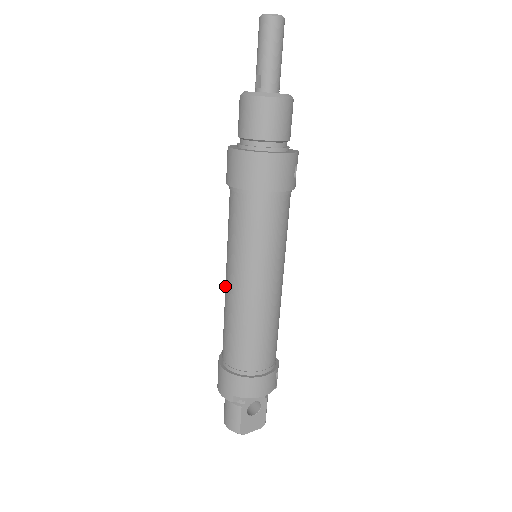
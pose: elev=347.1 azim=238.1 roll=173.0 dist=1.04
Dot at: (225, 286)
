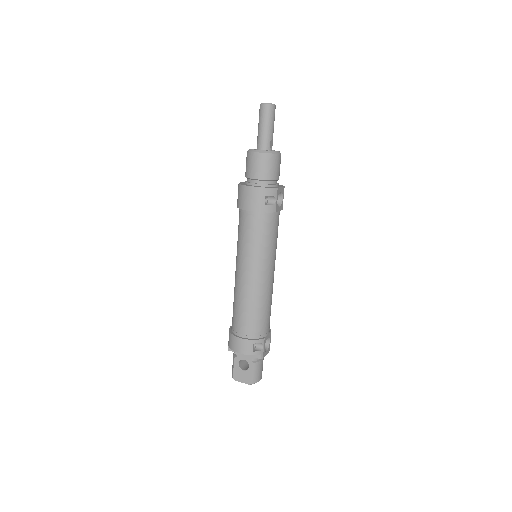
Dot at: occluded
